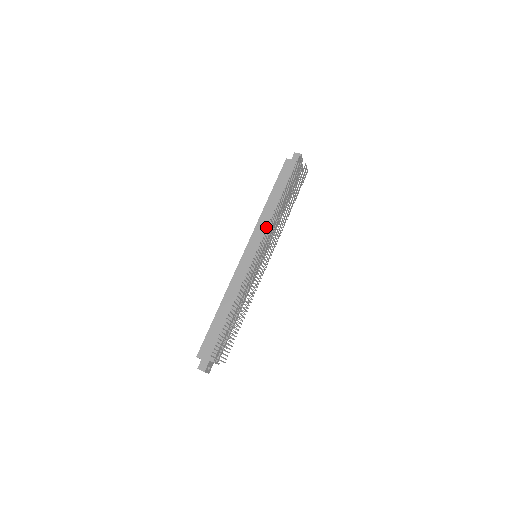
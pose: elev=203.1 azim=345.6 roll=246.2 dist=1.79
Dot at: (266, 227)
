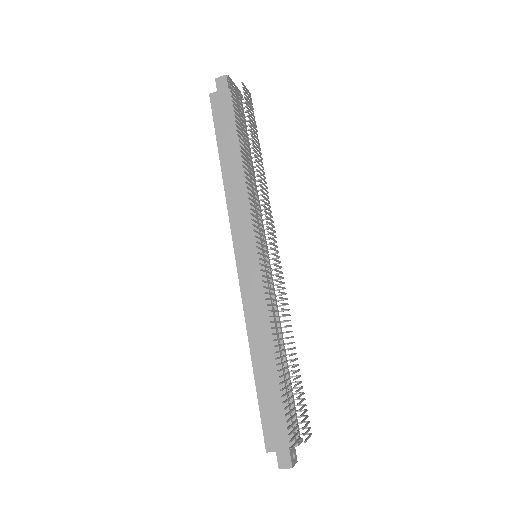
Dot at: (244, 207)
